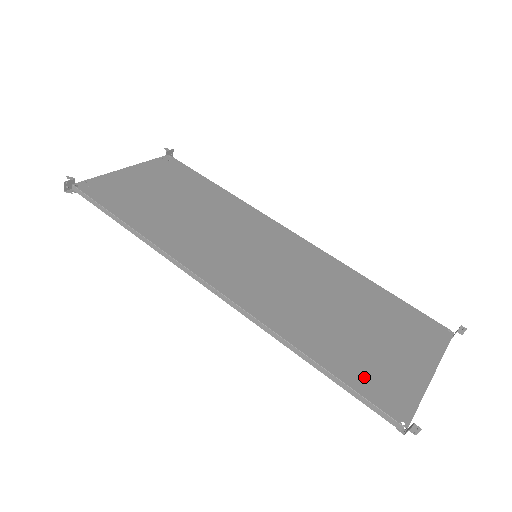
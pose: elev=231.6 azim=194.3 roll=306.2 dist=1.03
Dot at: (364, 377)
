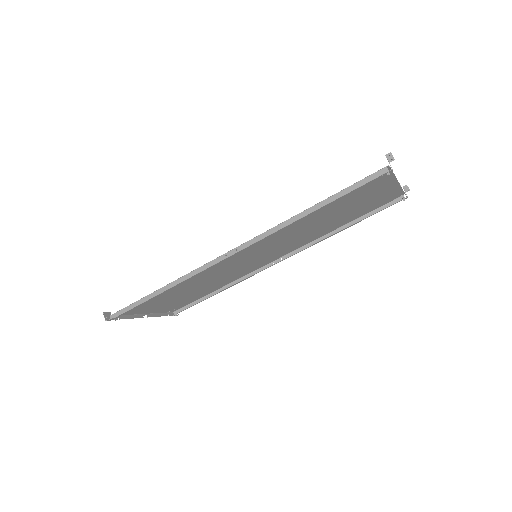
Dot at: occluded
